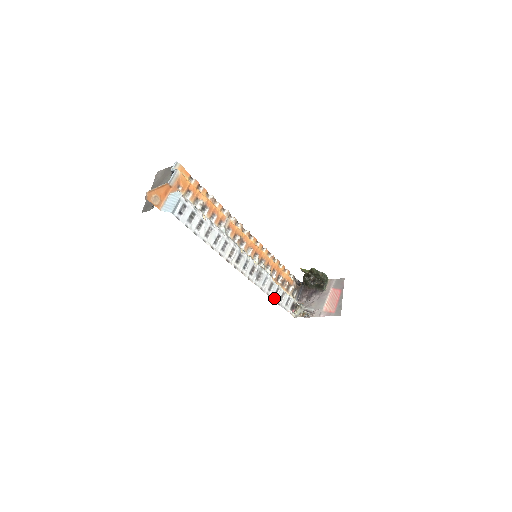
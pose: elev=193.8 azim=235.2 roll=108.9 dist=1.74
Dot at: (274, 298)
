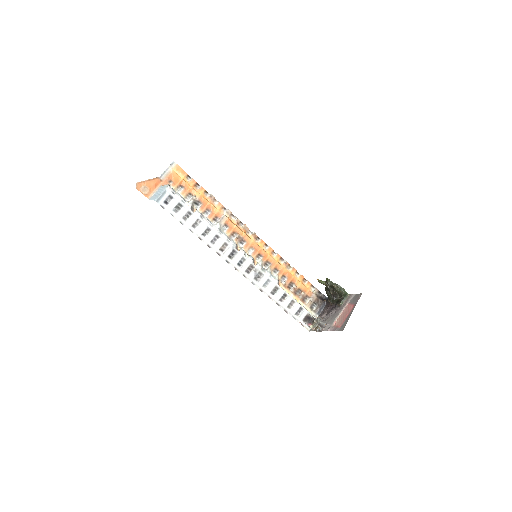
Dot at: (279, 303)
